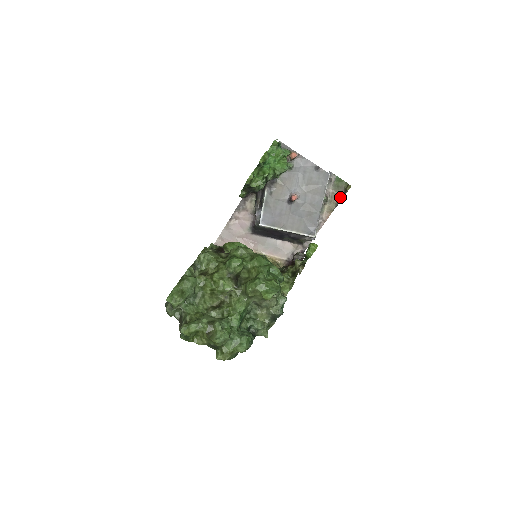
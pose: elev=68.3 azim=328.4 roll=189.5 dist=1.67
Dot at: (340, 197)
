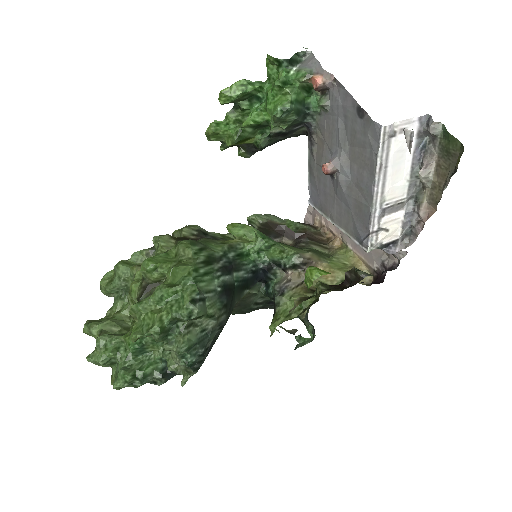
Dot at: (448, 178)
